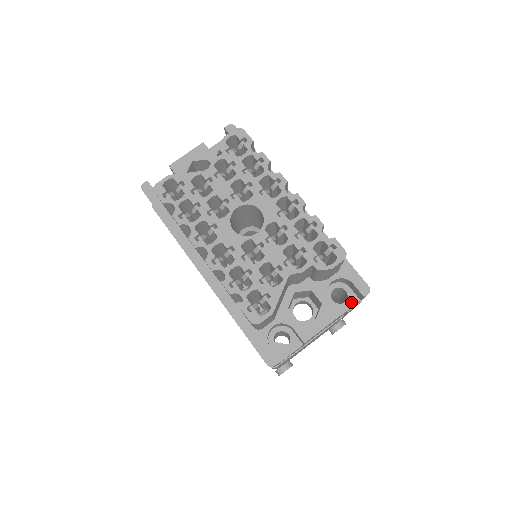
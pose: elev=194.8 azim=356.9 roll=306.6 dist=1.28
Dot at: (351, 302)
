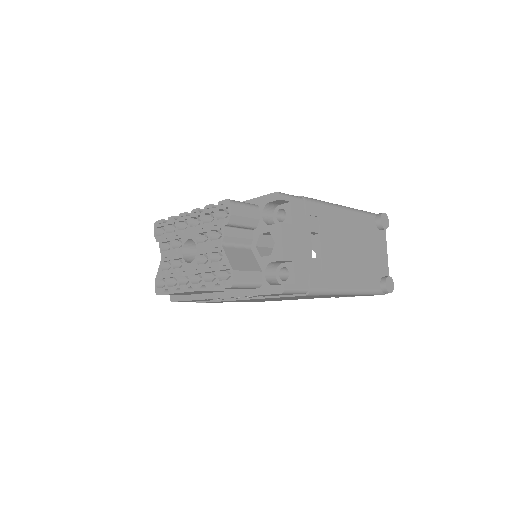
Dot at: (288, 210)
